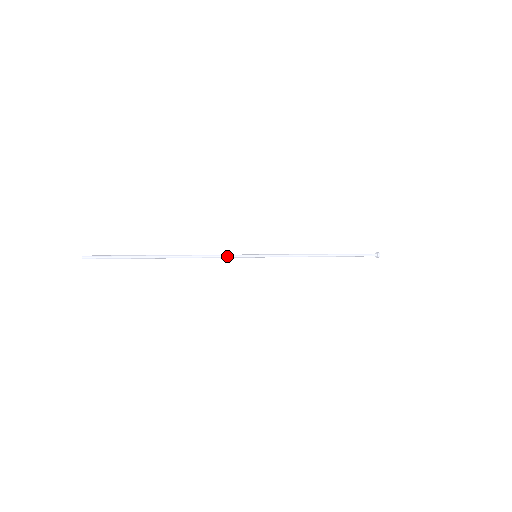
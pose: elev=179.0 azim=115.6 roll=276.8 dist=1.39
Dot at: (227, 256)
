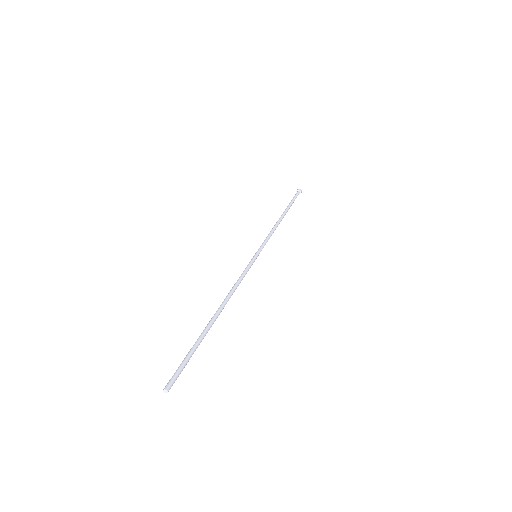
Dot at: occluded
